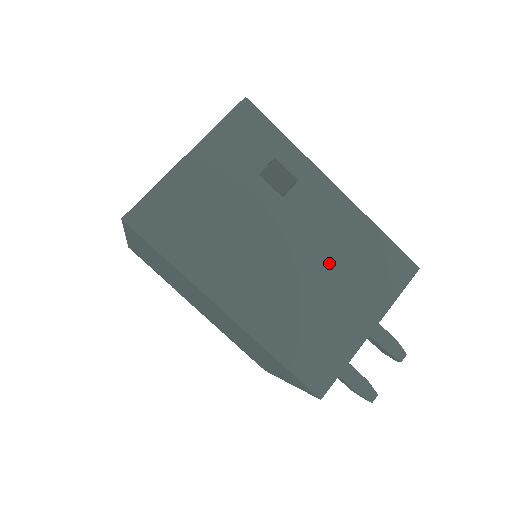
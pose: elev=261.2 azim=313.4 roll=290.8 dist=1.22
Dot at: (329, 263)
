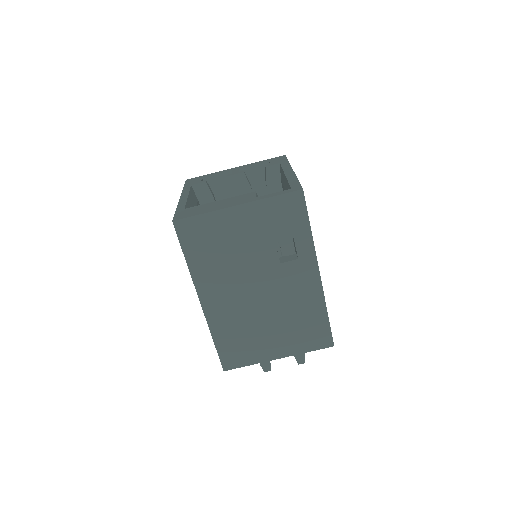
Dot at: (281, 313)
